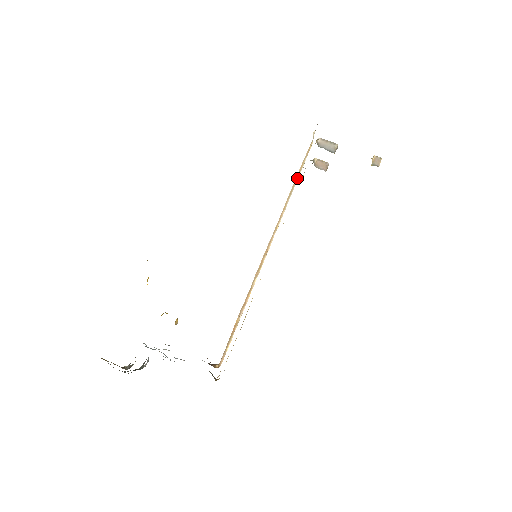
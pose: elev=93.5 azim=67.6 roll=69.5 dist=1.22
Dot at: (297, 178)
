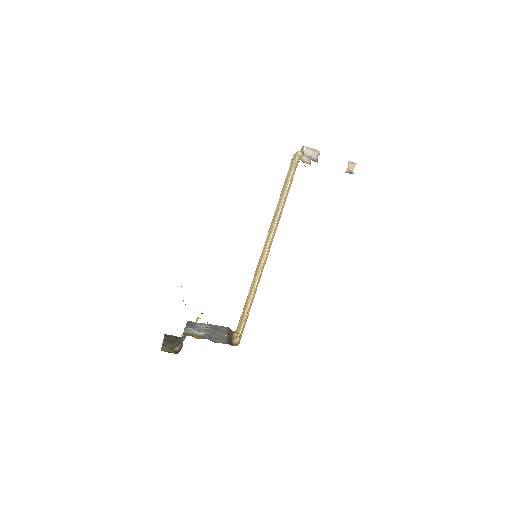
Dot at: (286, 191)
